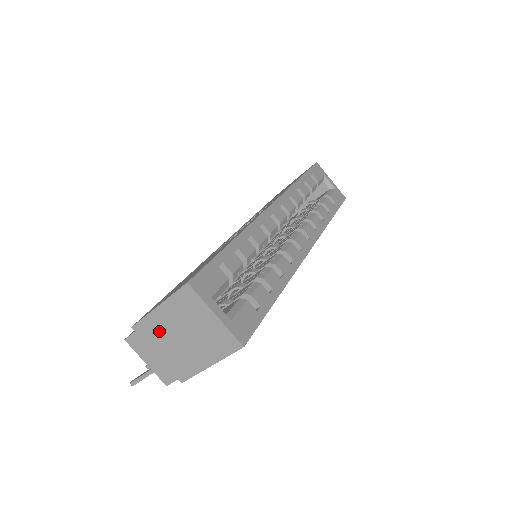
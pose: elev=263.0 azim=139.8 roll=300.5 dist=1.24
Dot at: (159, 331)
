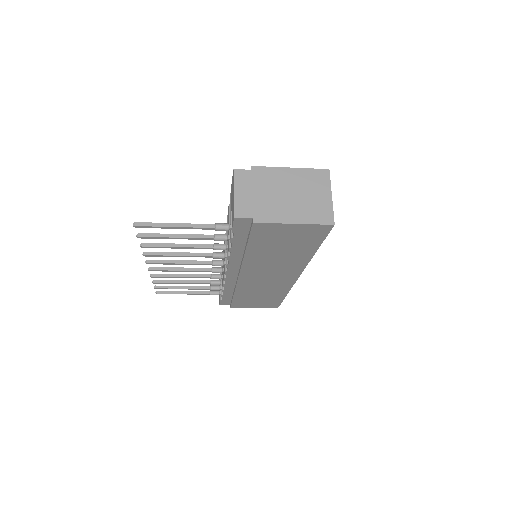
Dot at: (274, 181)
